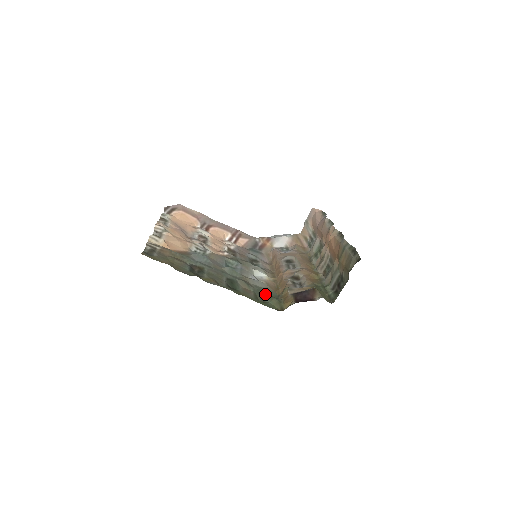
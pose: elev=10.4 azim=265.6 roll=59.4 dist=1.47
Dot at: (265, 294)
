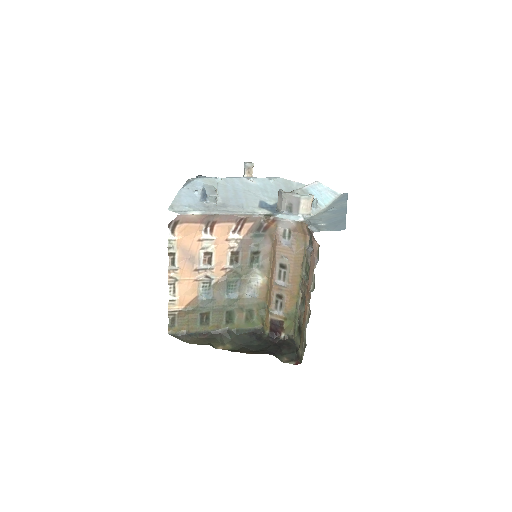
Dot at: (254, 310)
